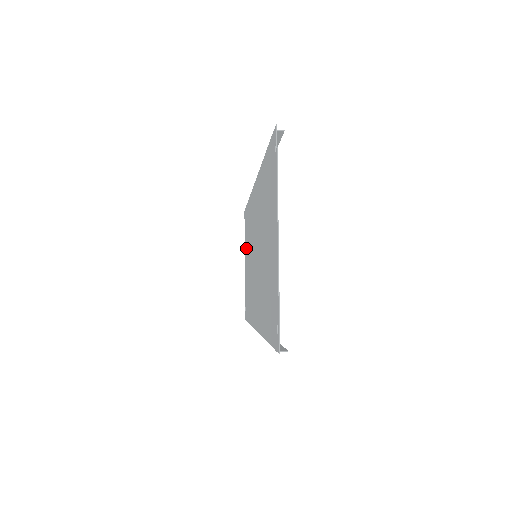
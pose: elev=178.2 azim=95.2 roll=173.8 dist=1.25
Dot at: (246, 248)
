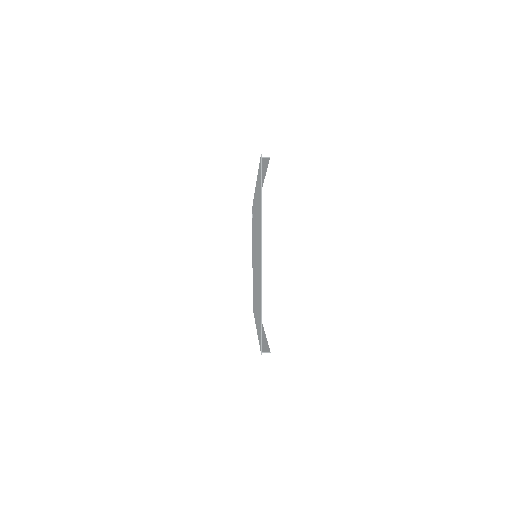
Dot at: occluded
